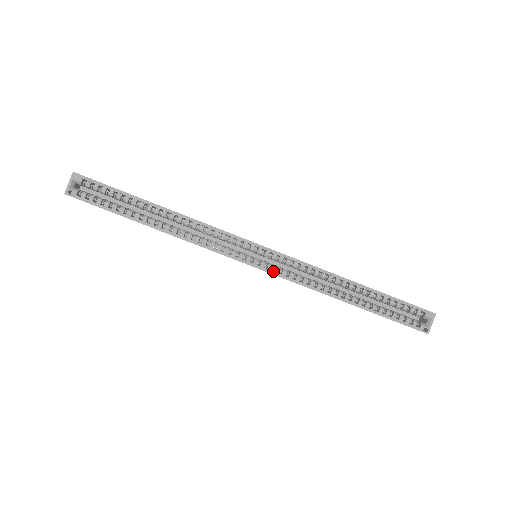
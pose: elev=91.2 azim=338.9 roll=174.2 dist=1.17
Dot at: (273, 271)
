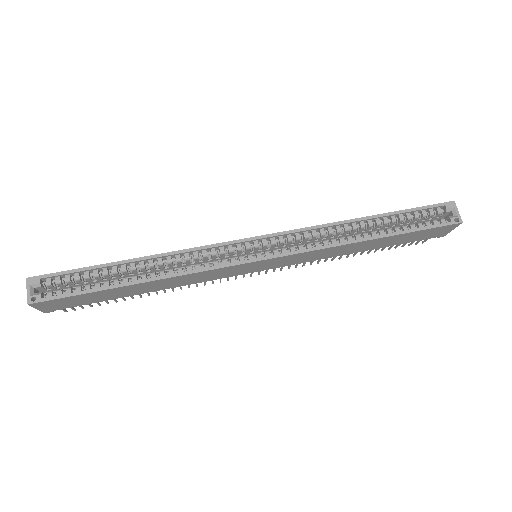
Dot at: occluded
